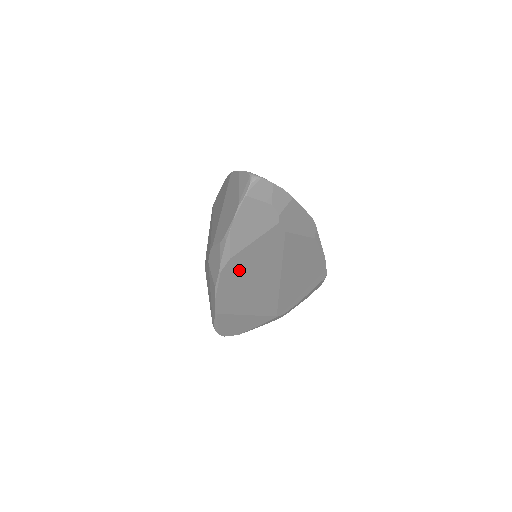
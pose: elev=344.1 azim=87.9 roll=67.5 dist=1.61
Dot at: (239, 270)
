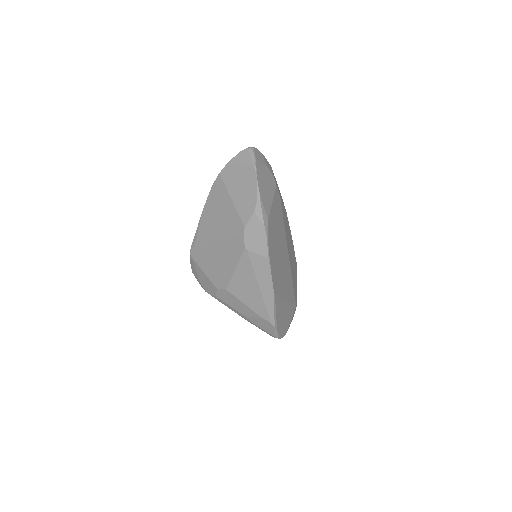
Dot at: (273, 237)
